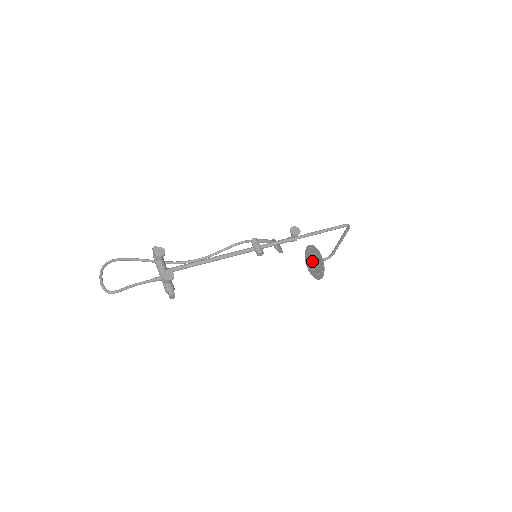
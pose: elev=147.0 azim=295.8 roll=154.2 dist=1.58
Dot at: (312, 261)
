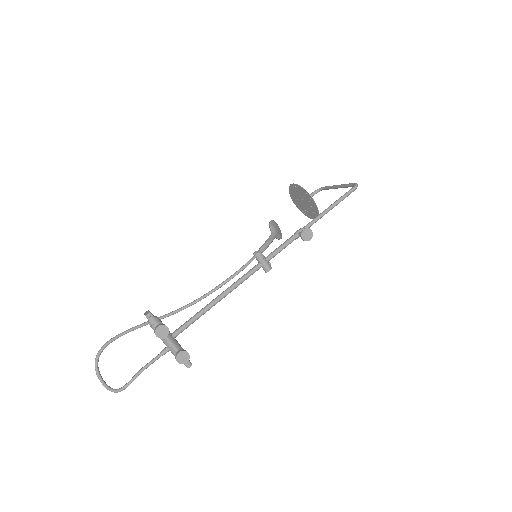
Dot at: (300, 199)
